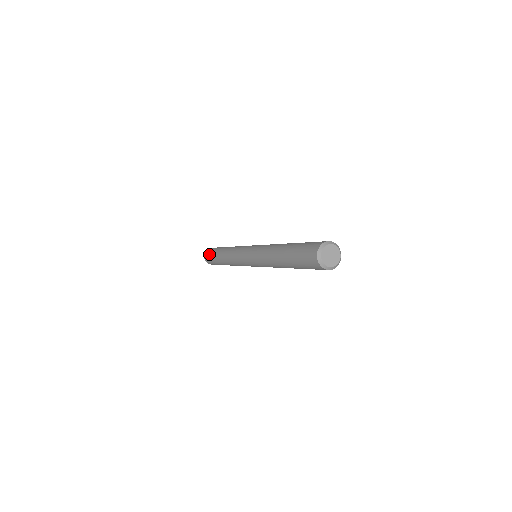
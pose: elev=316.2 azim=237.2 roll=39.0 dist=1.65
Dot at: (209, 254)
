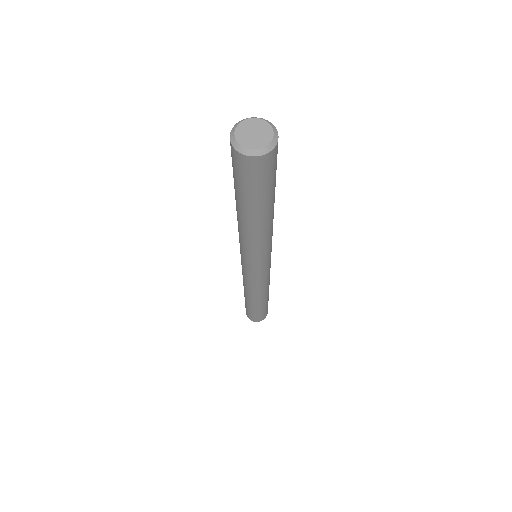
Dot at: occluded
